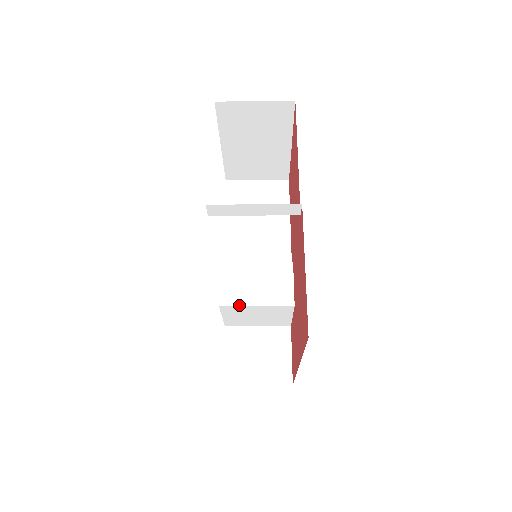
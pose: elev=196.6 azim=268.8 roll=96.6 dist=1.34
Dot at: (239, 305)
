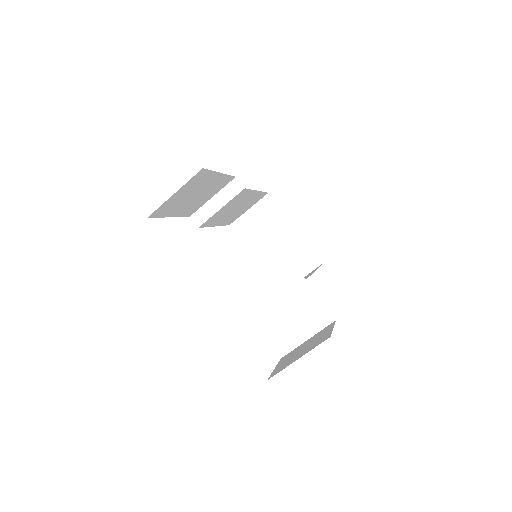
Dot at: (255, 295)
